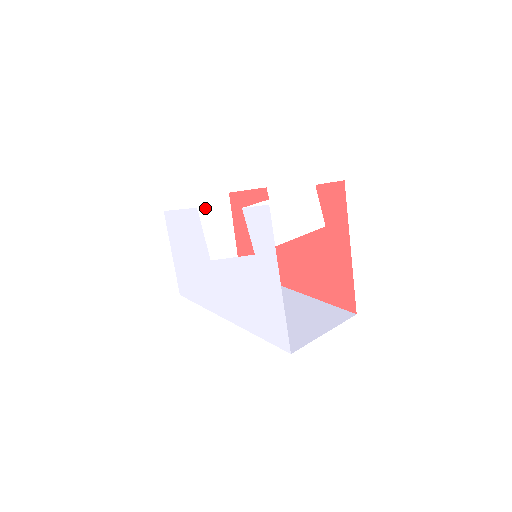
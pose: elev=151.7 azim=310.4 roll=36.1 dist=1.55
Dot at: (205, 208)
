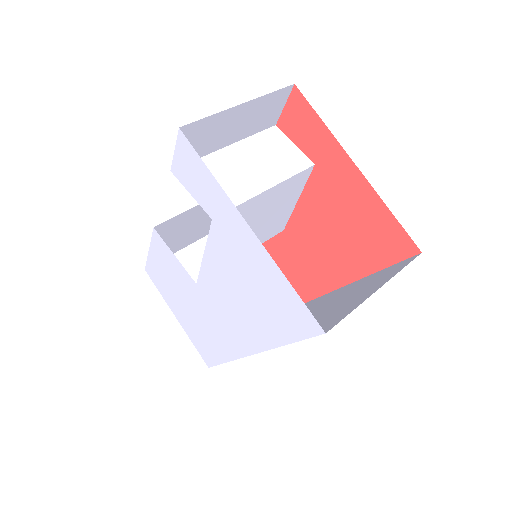
Dot at: (199, 252)
